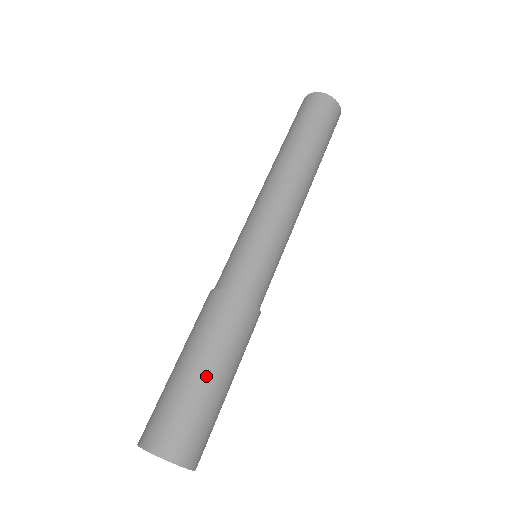
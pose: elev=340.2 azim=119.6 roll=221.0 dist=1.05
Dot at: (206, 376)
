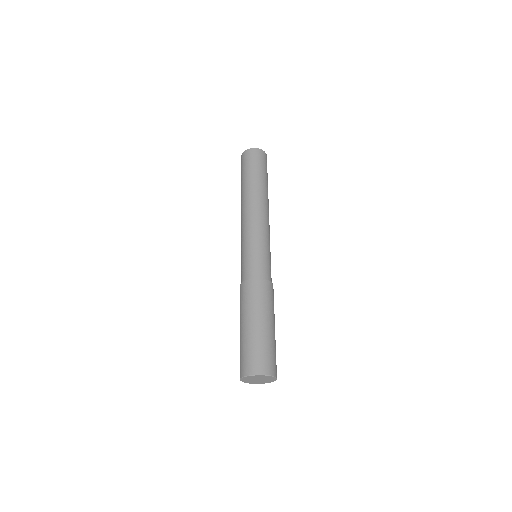
Dot at: (268, 327)
